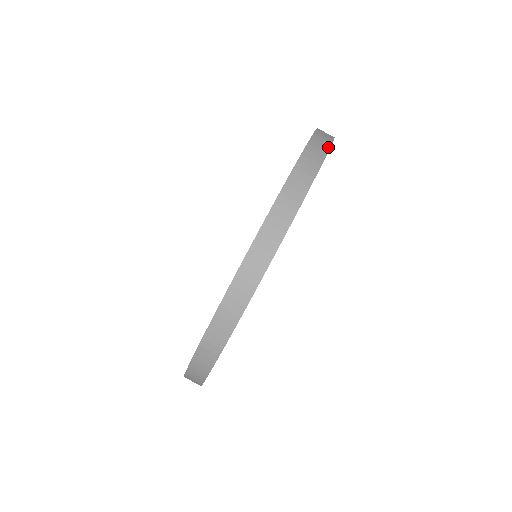
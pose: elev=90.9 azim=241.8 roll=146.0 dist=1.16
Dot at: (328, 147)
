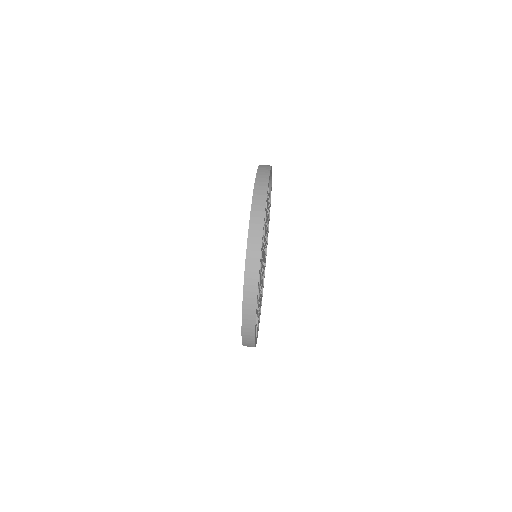
Dot at: (269, 172)
